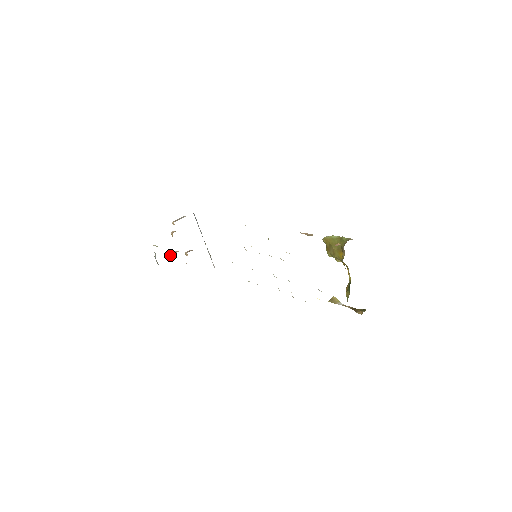
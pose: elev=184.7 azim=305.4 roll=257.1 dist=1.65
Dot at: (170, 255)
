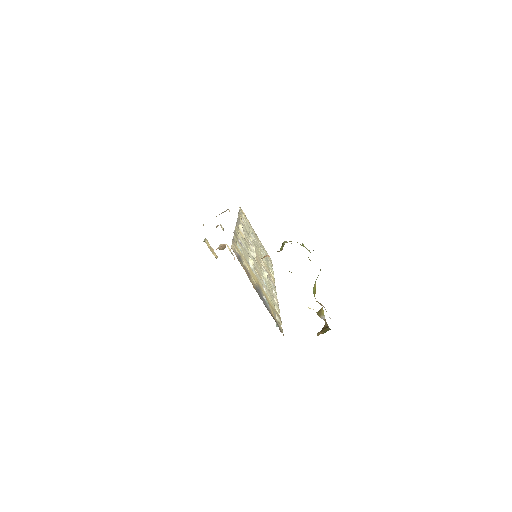
Dot at: occluded
